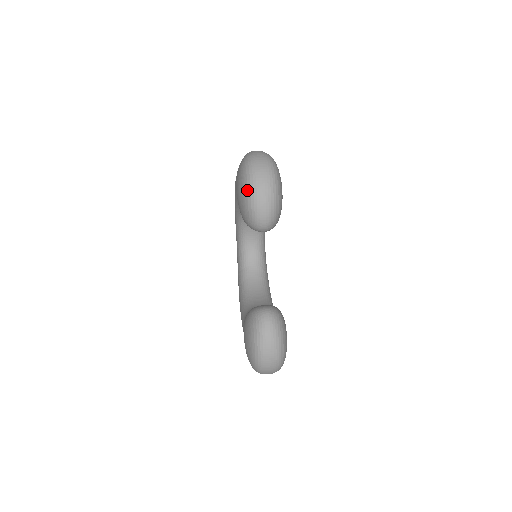
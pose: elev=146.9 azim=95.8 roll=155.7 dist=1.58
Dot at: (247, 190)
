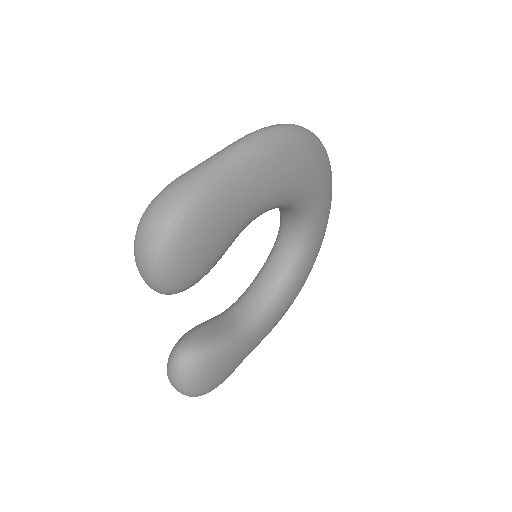
Dot at: occluded
